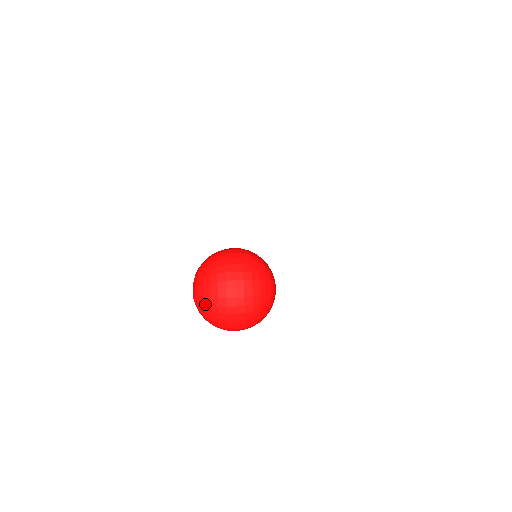
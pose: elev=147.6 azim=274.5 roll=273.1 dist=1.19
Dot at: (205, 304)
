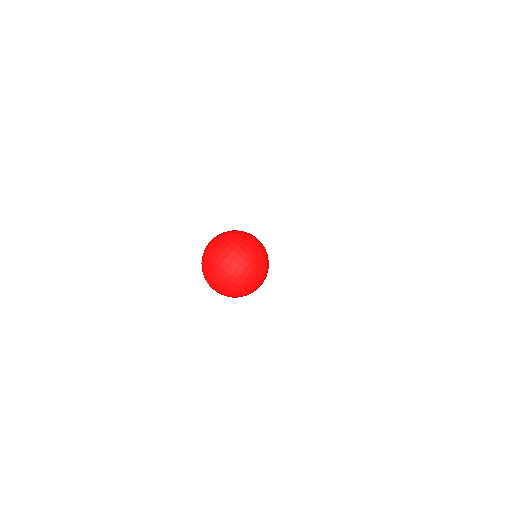
Dot at: (203, 259)
